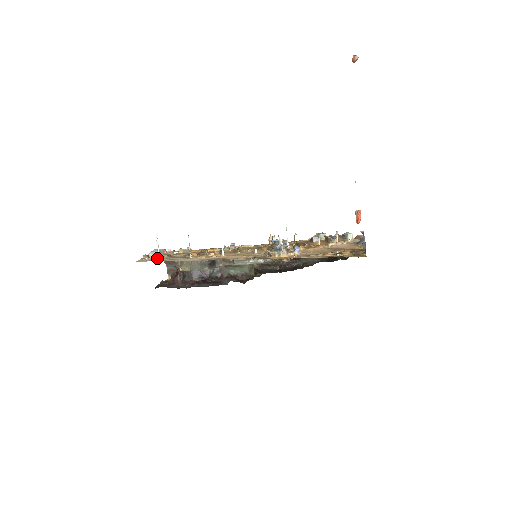
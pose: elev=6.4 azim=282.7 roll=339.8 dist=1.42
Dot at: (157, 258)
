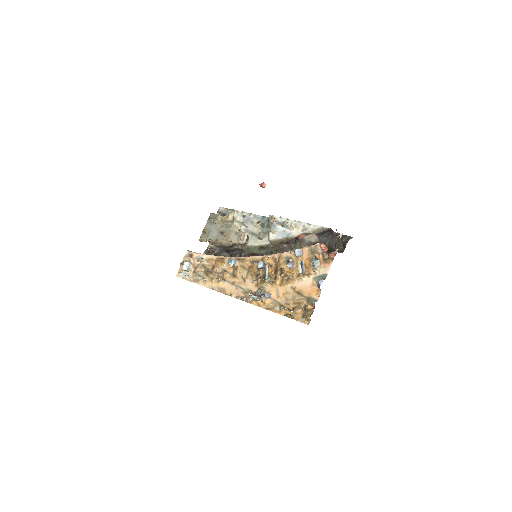
Dot at: (187, 273)
